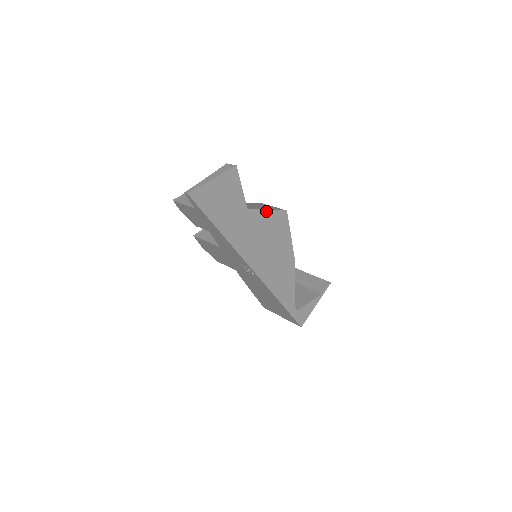
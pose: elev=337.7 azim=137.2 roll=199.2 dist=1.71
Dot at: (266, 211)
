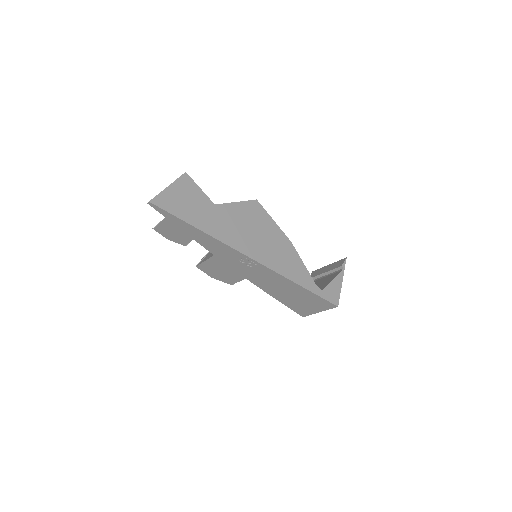
Dot at: (235, 203)
